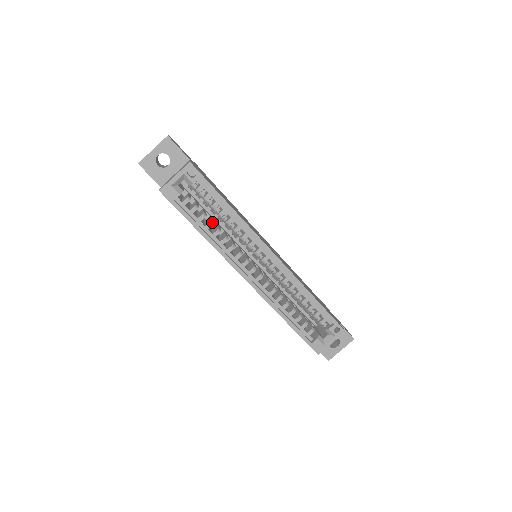
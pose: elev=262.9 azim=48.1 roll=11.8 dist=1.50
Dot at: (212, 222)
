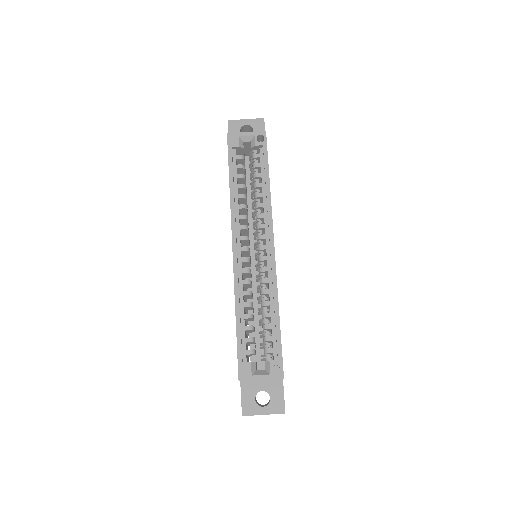
Dot at: (245, 186)
